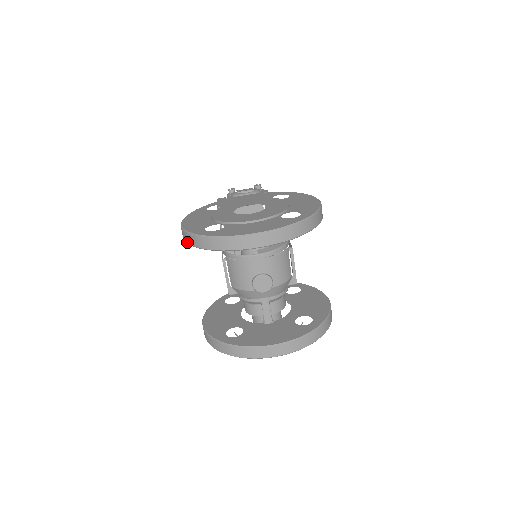
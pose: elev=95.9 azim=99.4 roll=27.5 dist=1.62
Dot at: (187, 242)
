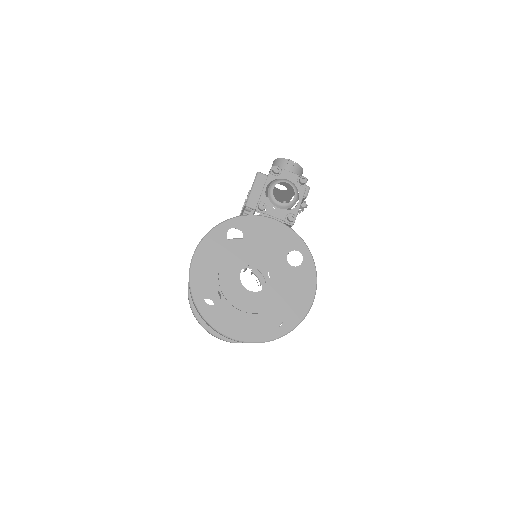
Dot at: occluded
